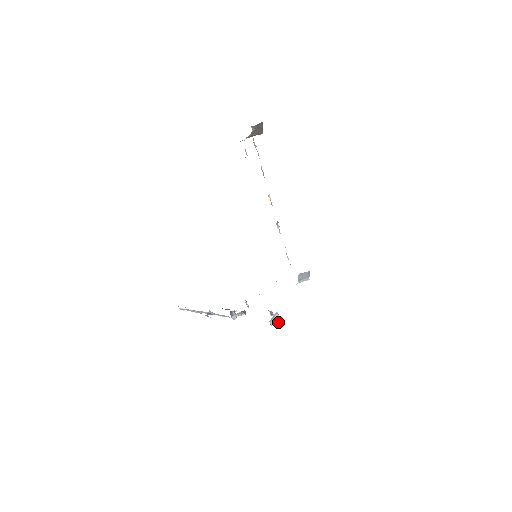
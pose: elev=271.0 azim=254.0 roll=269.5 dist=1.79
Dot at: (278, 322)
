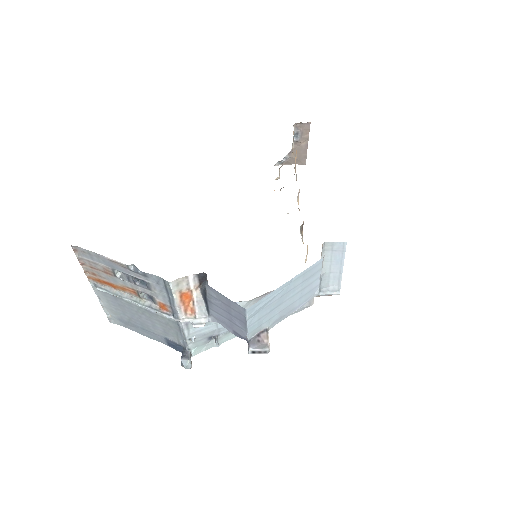
Dot at: (264, 346)
